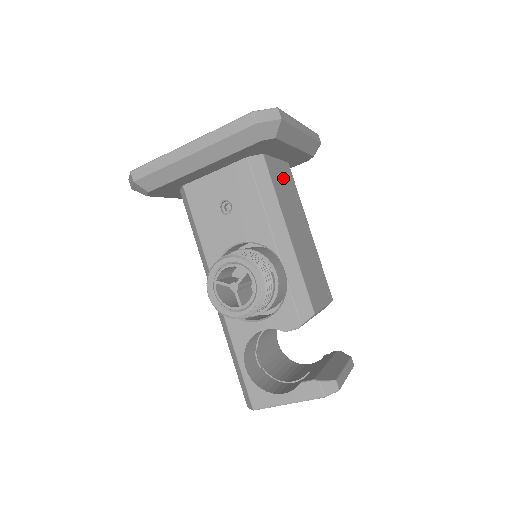
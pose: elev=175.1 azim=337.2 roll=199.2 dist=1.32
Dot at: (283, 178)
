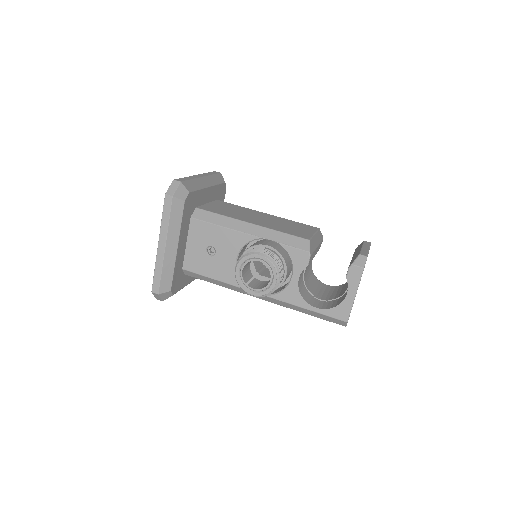
Dot at: (221, 207)
